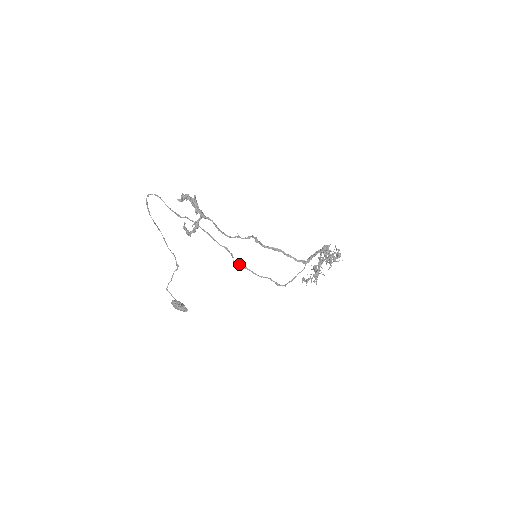
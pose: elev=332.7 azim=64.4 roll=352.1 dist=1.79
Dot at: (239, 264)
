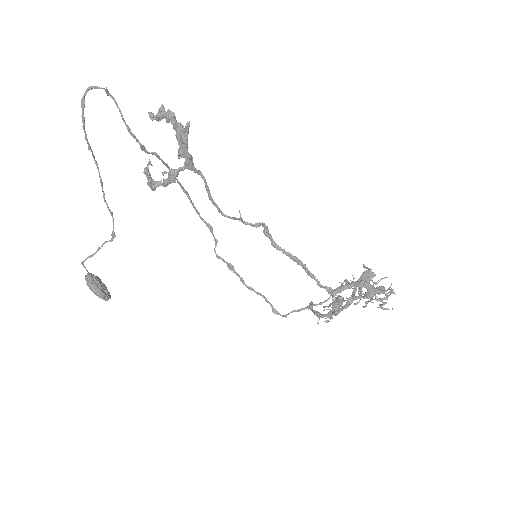
Dot at: (223, 259)
